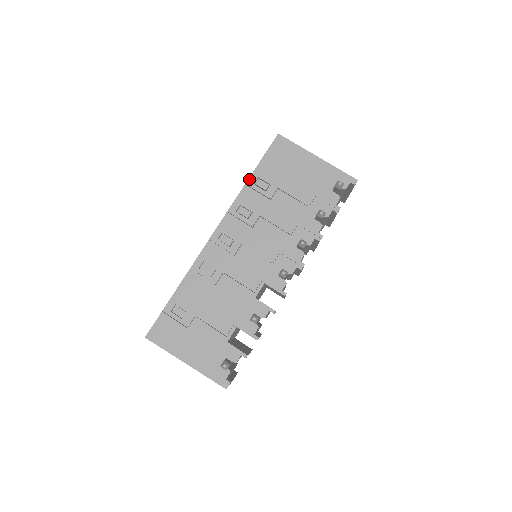
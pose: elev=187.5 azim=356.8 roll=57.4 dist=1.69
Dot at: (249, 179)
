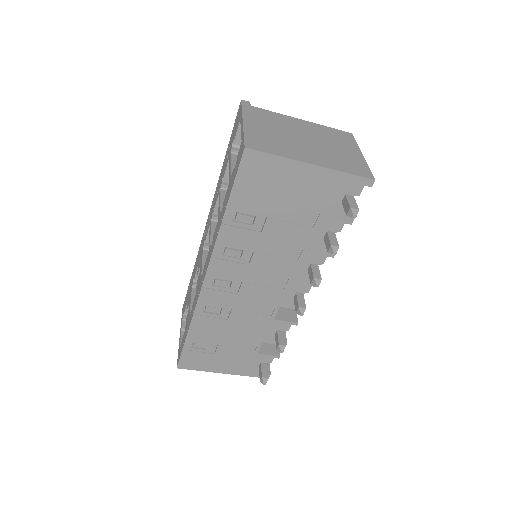
Dot at: (224, 217)
